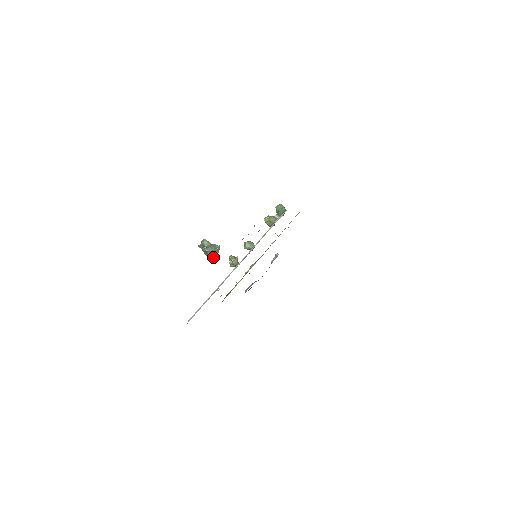
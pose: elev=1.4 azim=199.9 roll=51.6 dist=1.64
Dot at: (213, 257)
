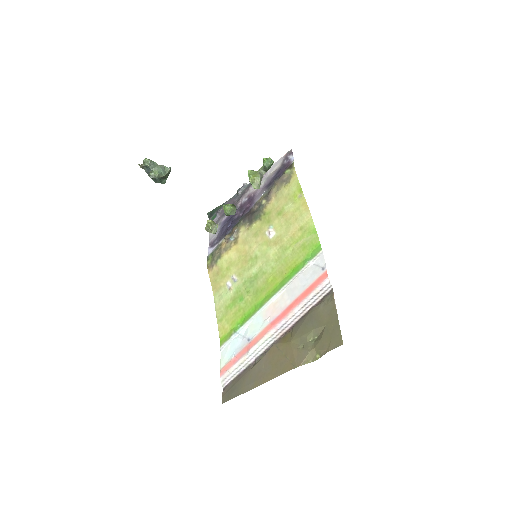
Dot at: (162, 181)
